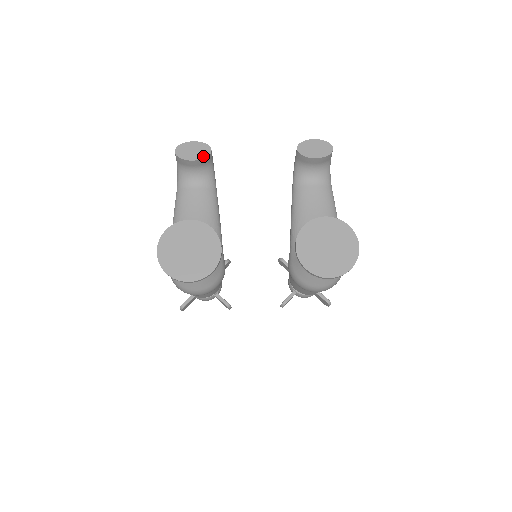
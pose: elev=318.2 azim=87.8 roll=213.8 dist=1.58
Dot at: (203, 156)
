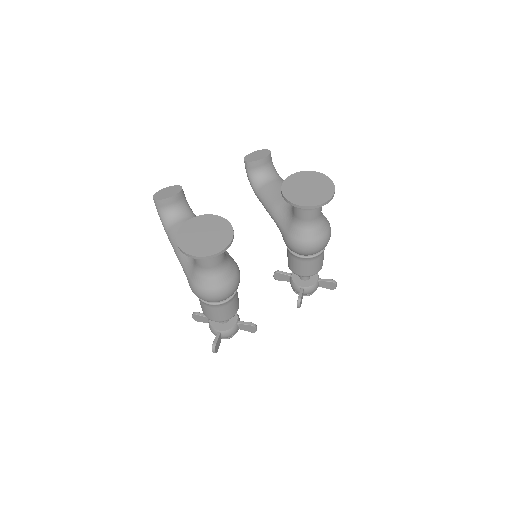
Dot at: (177, 191)
